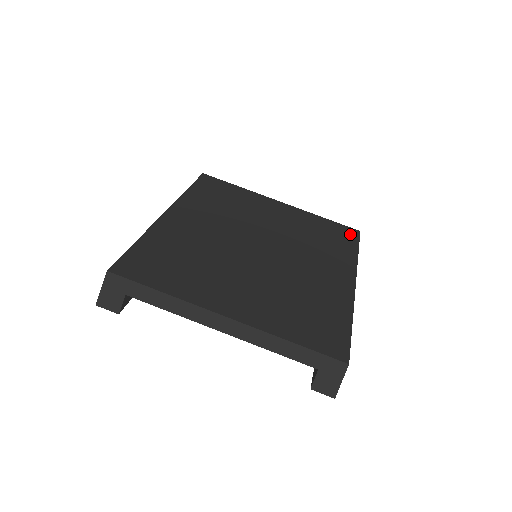
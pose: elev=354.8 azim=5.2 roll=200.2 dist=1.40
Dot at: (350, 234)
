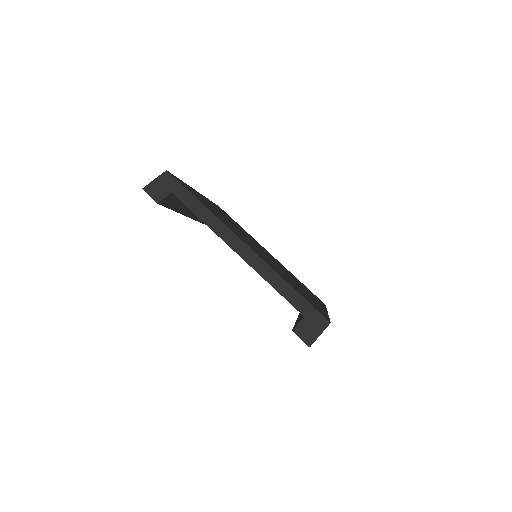
Dot at: occluded
